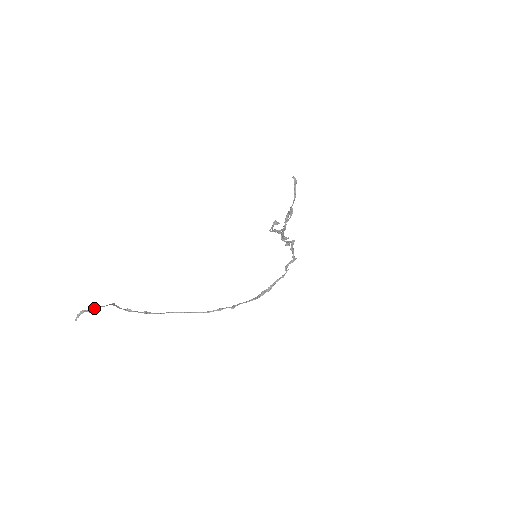
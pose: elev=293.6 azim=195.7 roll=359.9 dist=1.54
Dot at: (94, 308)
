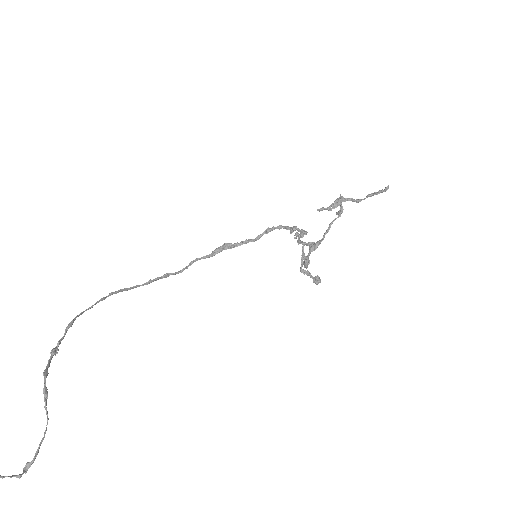
Dot at: (33, 461)
